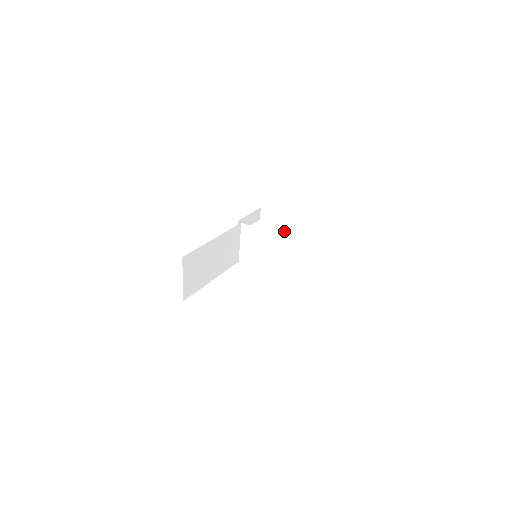
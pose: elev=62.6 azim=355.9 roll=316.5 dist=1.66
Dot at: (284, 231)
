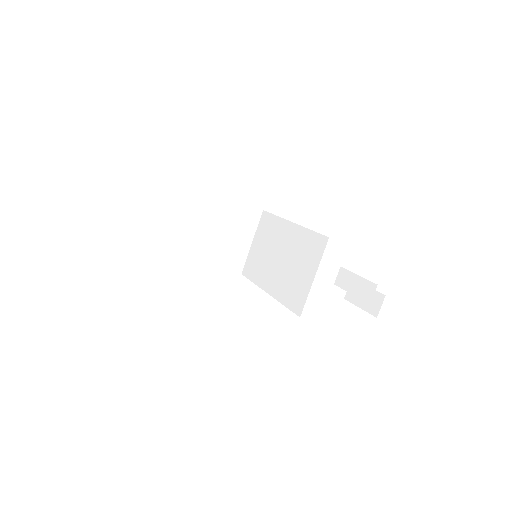
Dot at: (349, 291)
